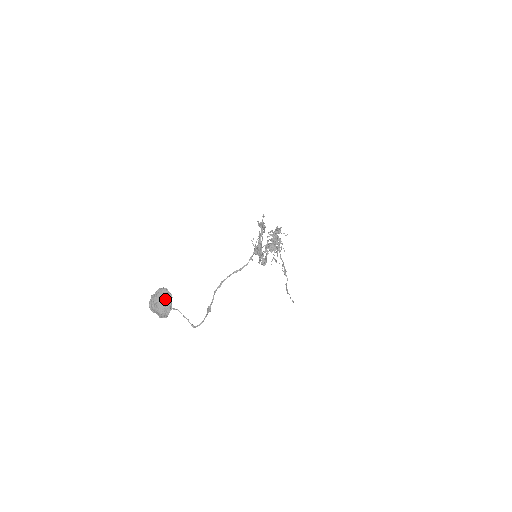
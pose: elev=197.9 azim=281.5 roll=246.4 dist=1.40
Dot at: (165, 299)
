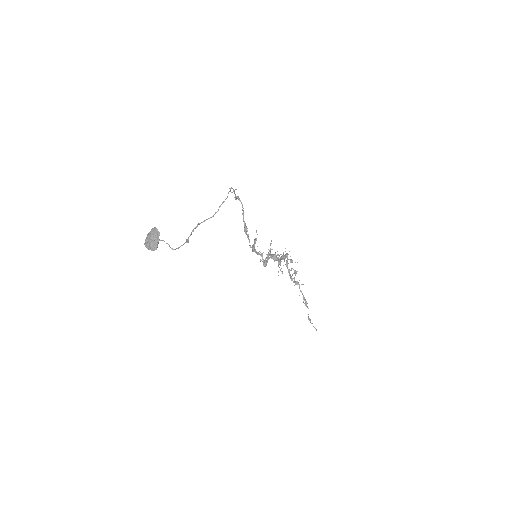
Dot at: (154, 233)
